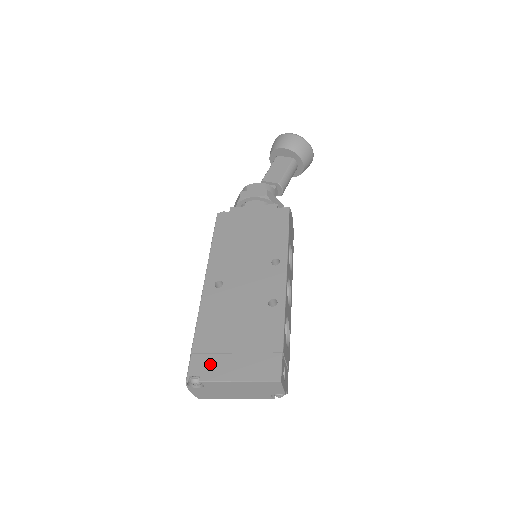
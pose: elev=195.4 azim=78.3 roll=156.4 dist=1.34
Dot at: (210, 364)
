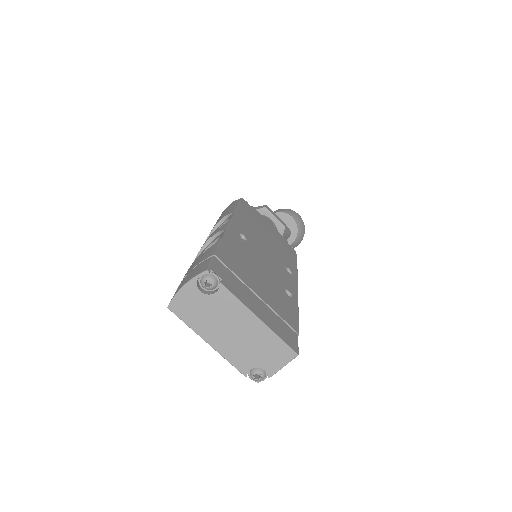
Dot at: (233, 280)
